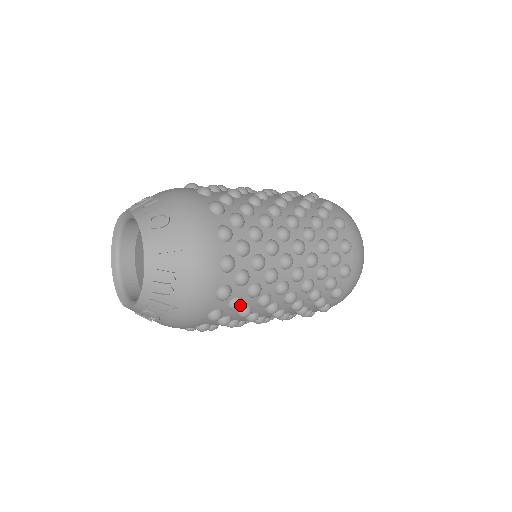
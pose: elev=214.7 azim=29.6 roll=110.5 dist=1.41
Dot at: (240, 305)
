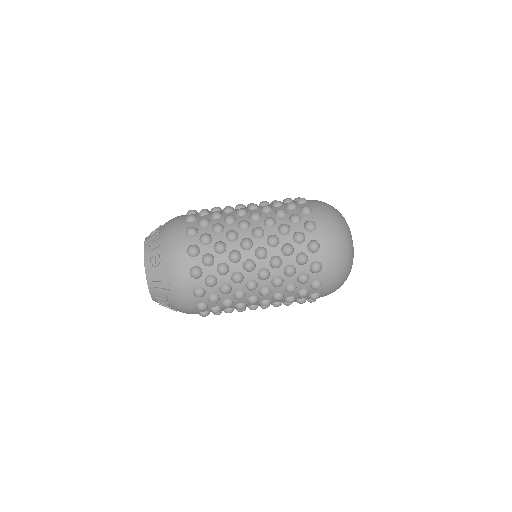
Dot at: (218, 311)
